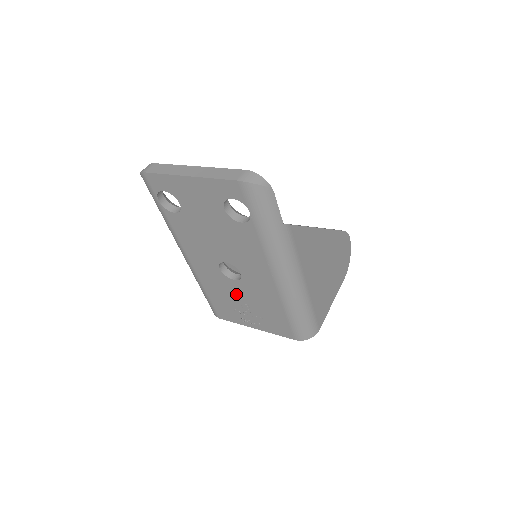
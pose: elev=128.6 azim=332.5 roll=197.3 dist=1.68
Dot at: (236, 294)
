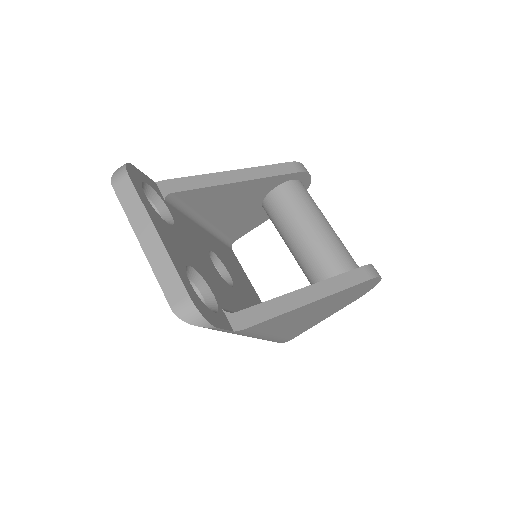
Dot at: occluded
